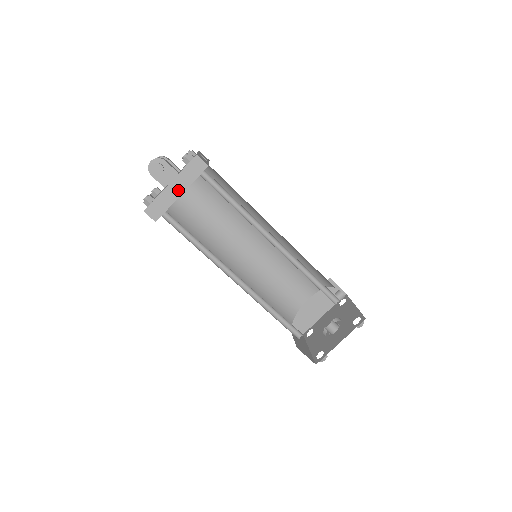
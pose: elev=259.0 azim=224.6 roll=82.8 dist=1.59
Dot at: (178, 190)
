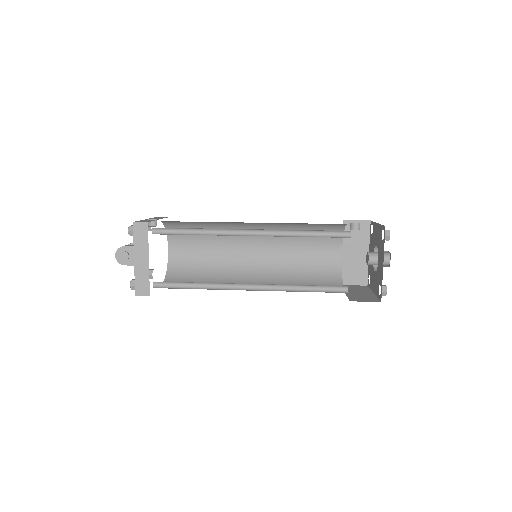
Dot at: (144, 259)
